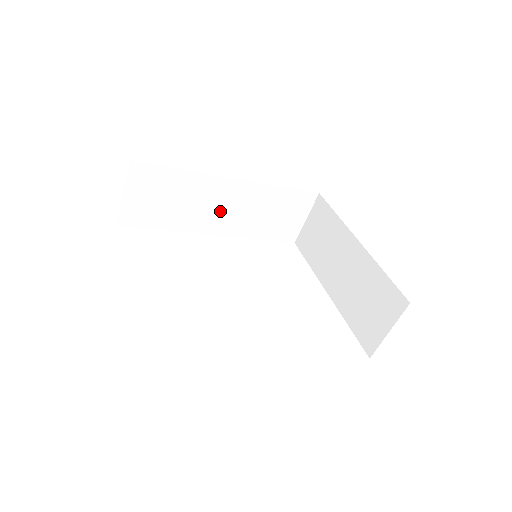
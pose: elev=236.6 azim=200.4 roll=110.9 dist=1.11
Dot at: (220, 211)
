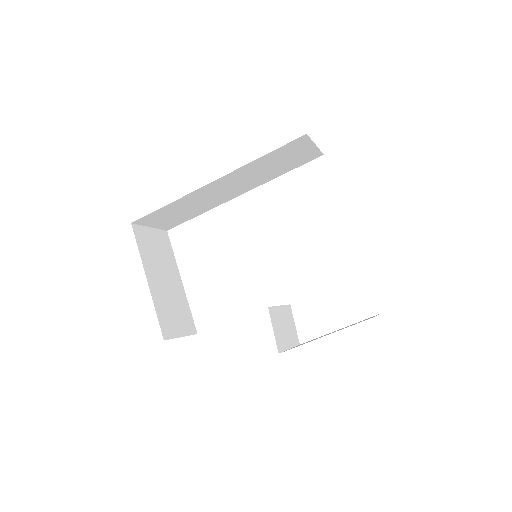
Dot at: (226, 191)
